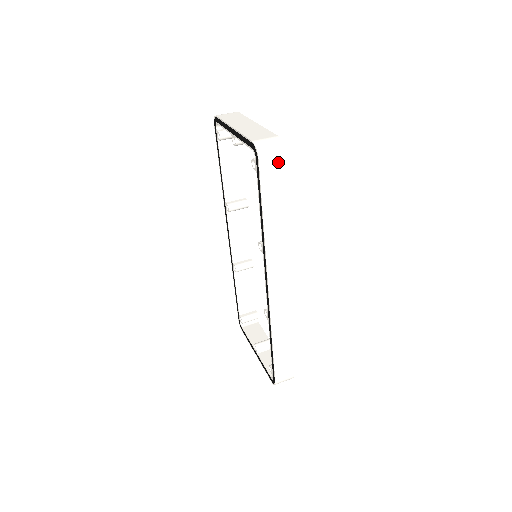
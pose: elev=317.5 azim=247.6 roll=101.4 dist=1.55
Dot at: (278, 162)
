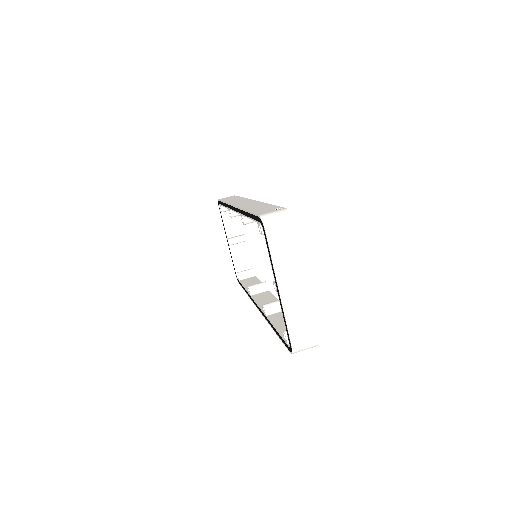
Dot at: occluded
